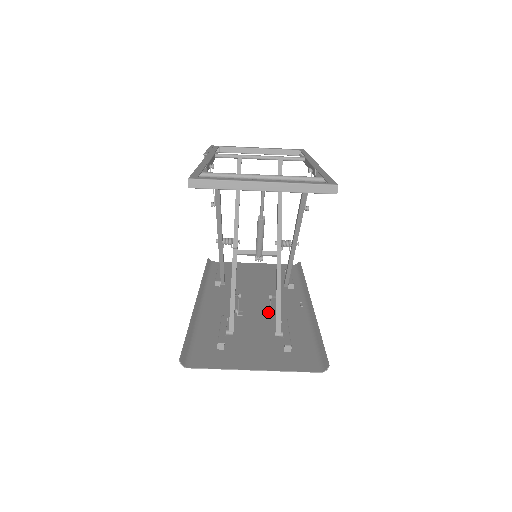
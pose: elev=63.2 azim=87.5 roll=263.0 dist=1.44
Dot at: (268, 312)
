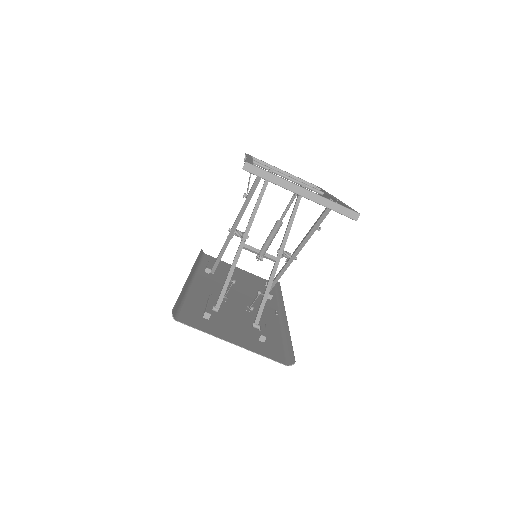
Dot at: (249, 307)
